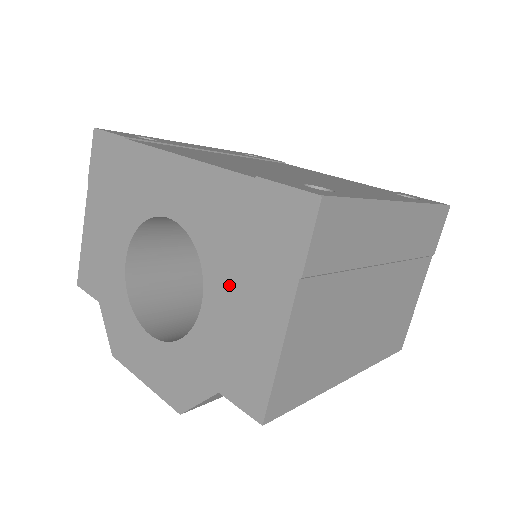
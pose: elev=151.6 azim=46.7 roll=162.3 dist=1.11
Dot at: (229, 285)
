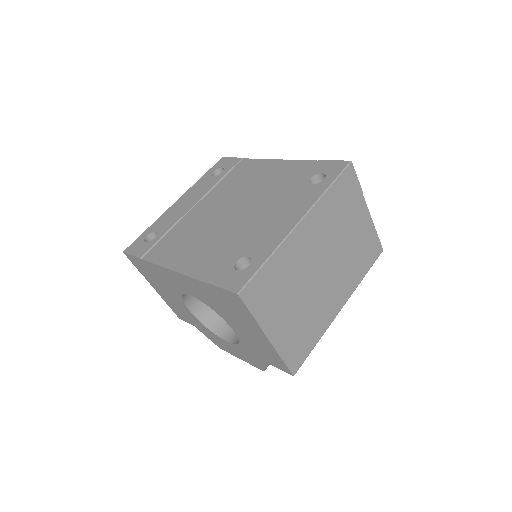
Dot at: (236, 324)
